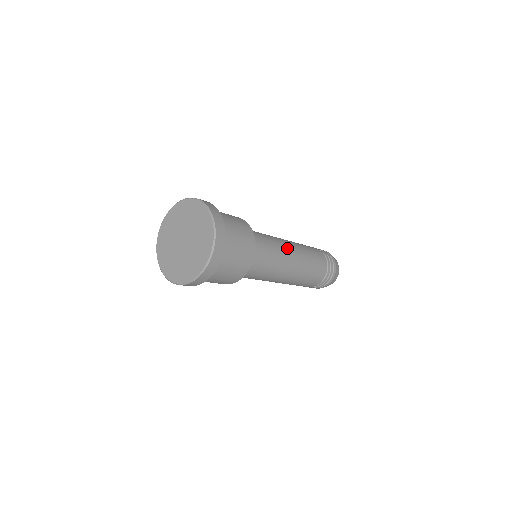
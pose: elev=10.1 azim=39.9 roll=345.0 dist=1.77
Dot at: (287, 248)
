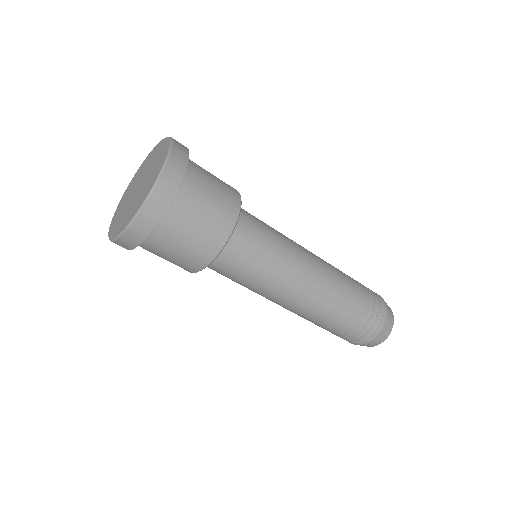
Dot at: occluded
